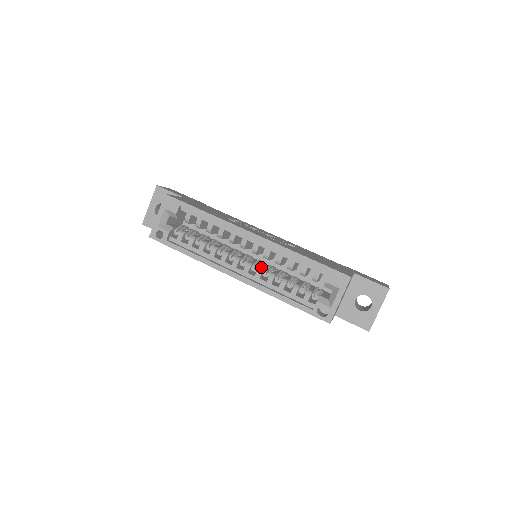
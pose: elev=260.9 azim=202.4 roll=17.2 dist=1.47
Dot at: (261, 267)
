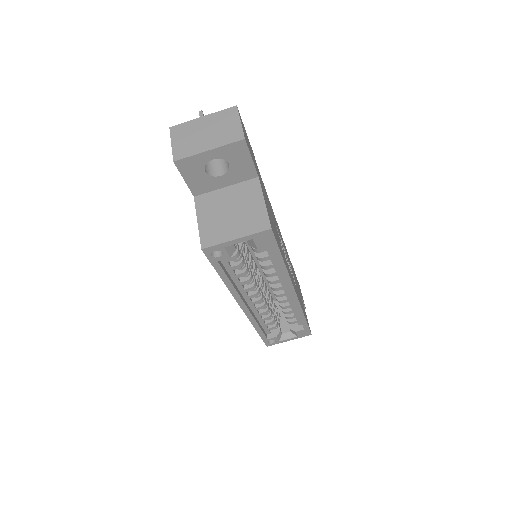
Dot at: (266, 301)
